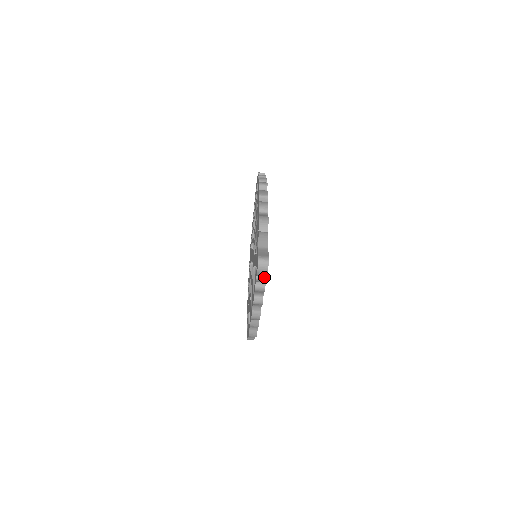
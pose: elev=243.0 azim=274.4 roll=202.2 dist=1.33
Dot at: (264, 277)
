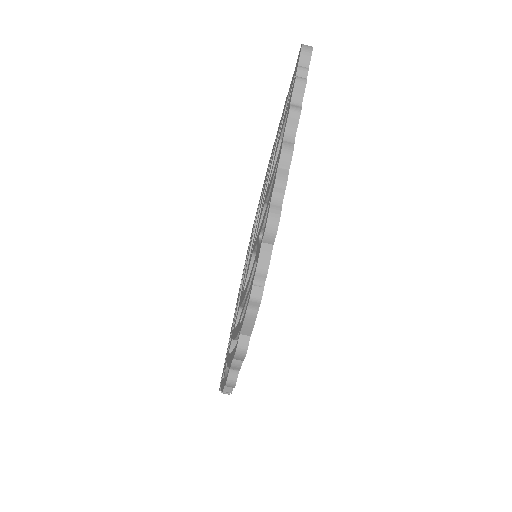
Dot at: (306, 68)
